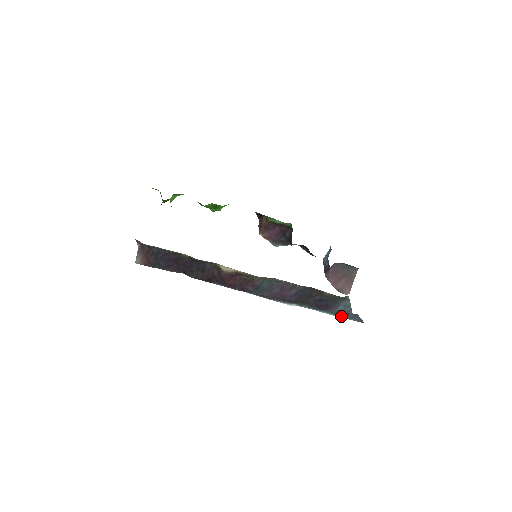
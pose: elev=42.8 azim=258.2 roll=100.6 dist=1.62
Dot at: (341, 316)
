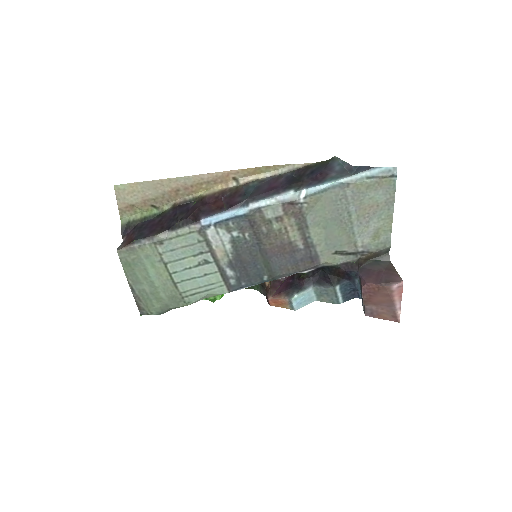
Dot at: (346, 176)
